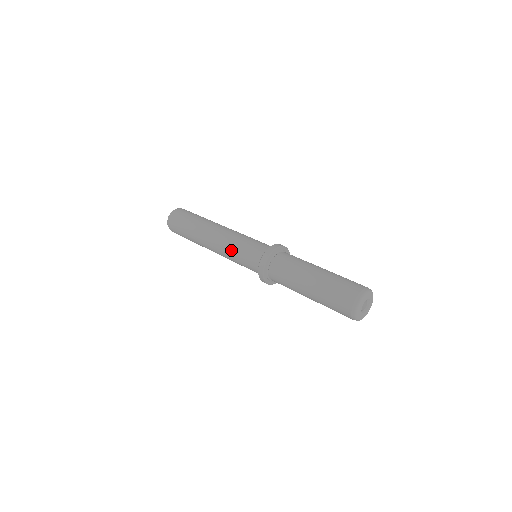
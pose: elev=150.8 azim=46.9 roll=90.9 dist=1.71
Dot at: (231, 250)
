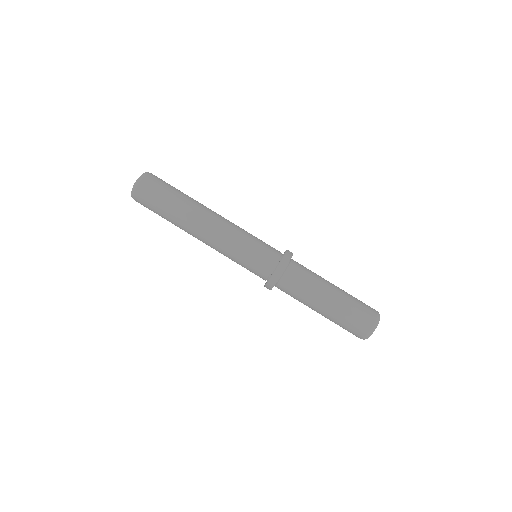
Dot at: occluded
